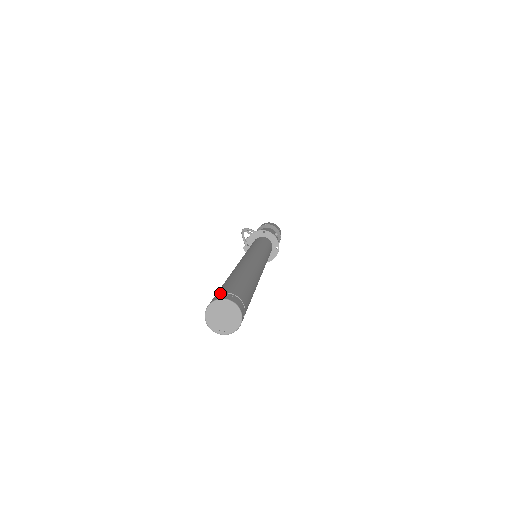
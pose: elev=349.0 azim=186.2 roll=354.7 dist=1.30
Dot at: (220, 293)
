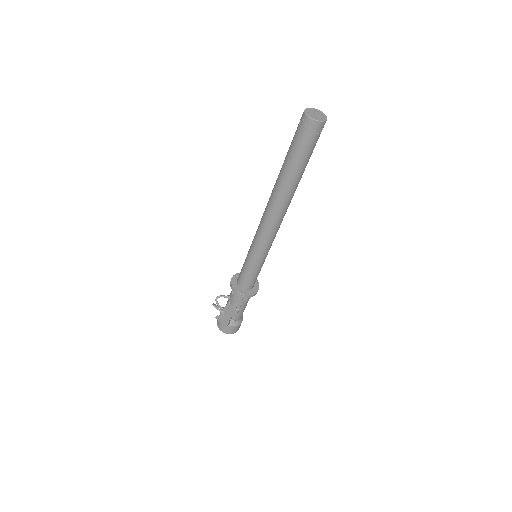
Dot at: occluded
